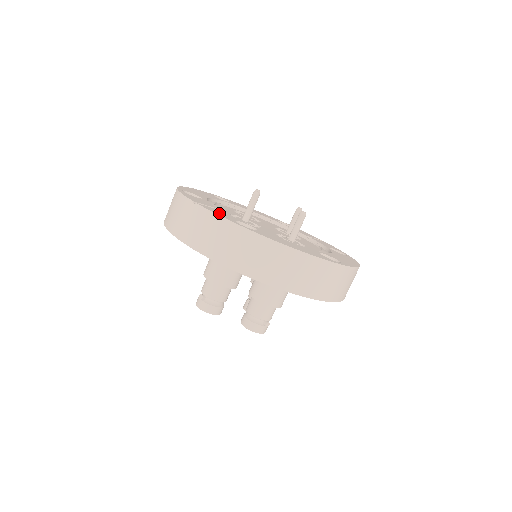
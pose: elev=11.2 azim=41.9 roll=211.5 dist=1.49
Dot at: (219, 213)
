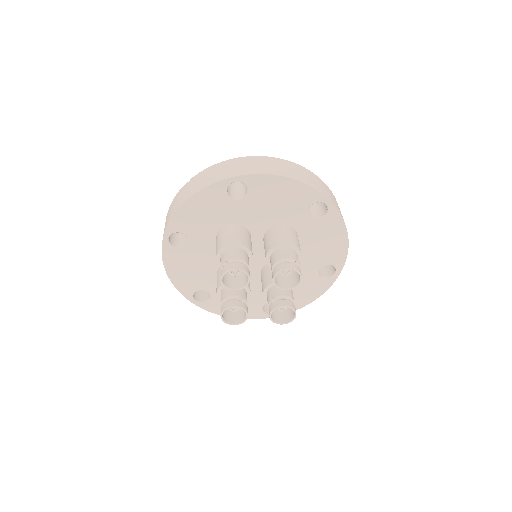
Dot at: occluded
